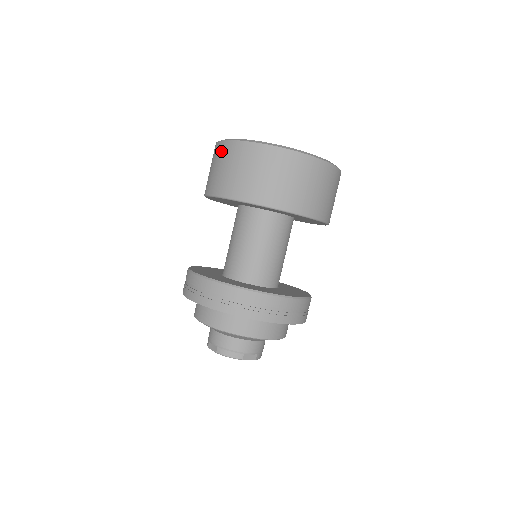
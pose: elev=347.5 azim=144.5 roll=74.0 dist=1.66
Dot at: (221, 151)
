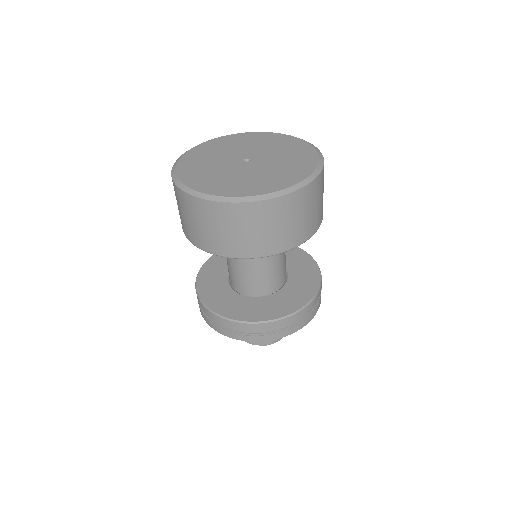
Dot at: (224, 214)
